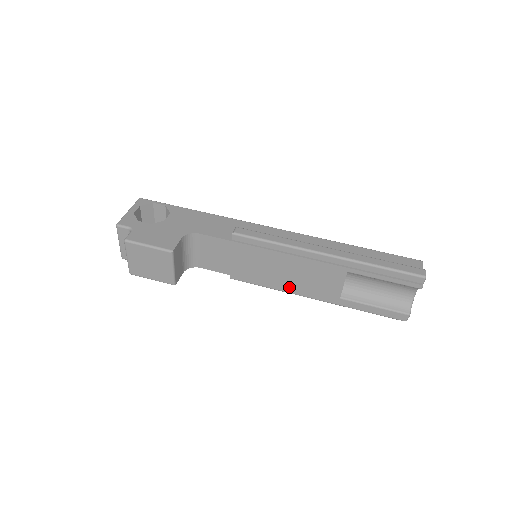
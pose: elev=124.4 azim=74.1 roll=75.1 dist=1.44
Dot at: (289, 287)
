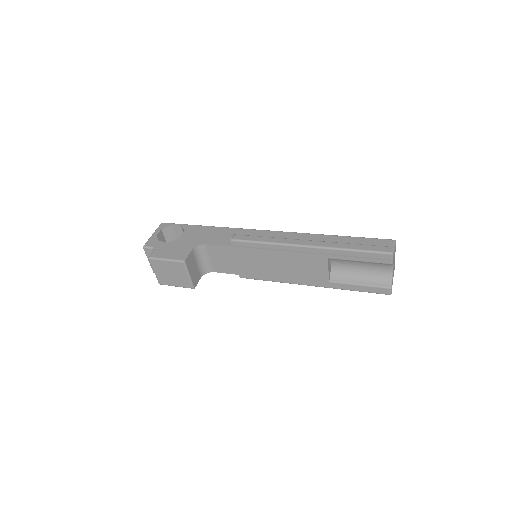
Dot at: (286, 278)
